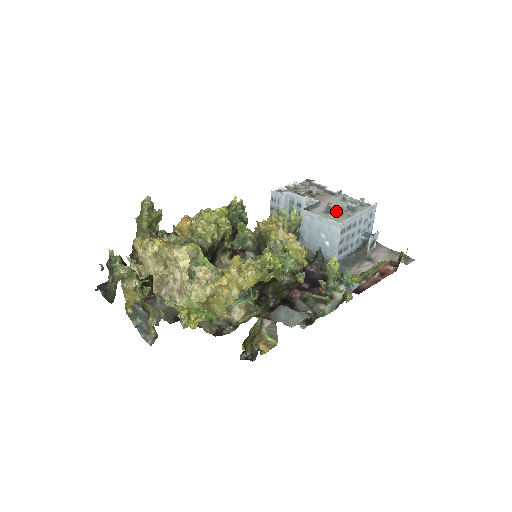
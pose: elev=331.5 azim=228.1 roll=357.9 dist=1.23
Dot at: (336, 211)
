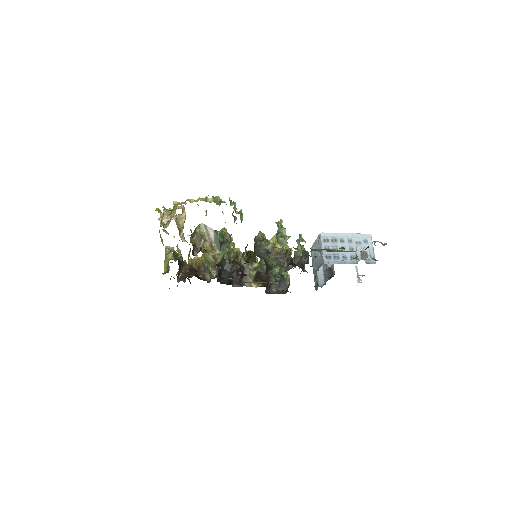
Dot at: occluded
